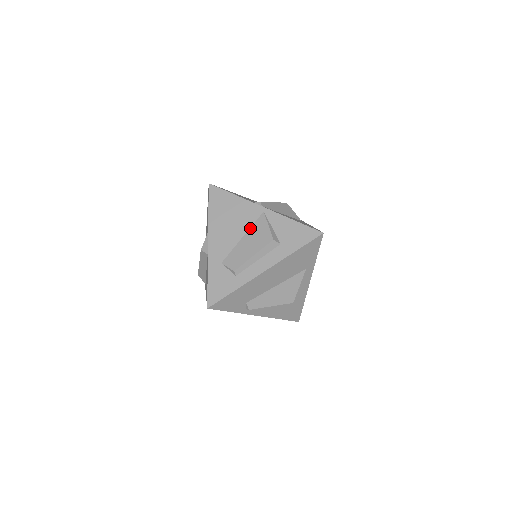
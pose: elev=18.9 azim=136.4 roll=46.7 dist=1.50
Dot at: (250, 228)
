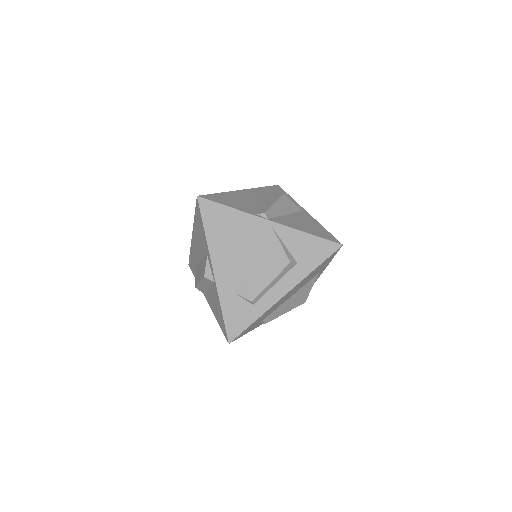
Dot at: (259, 248)
